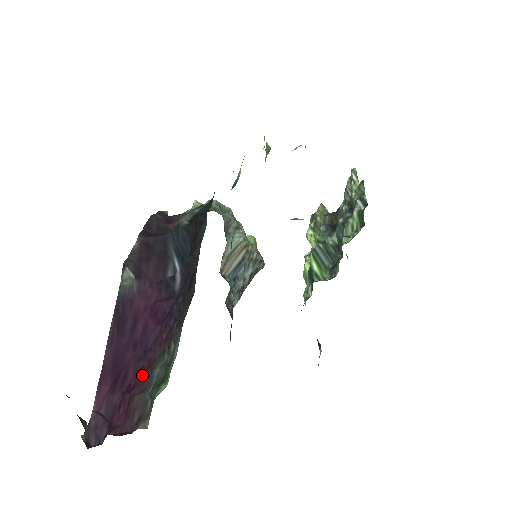
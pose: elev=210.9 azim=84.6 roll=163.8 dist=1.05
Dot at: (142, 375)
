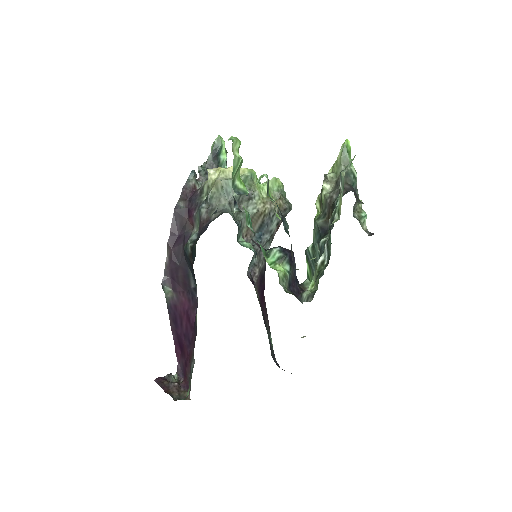
Dot at: (189, 360)
